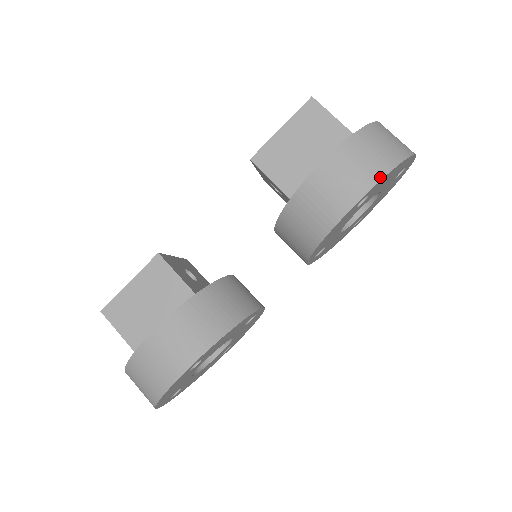
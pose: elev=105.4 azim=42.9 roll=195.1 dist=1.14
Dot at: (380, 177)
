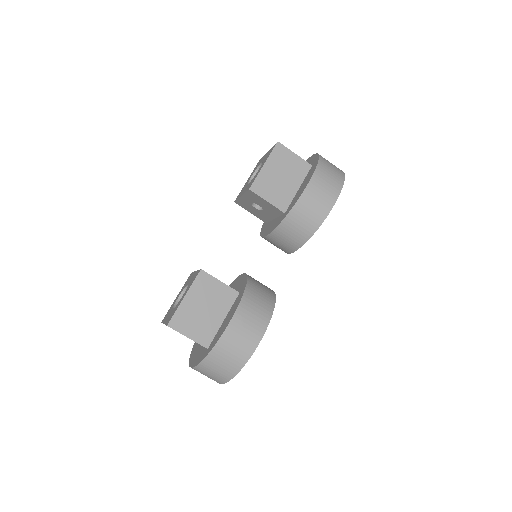
Dot at: (340, 189)
